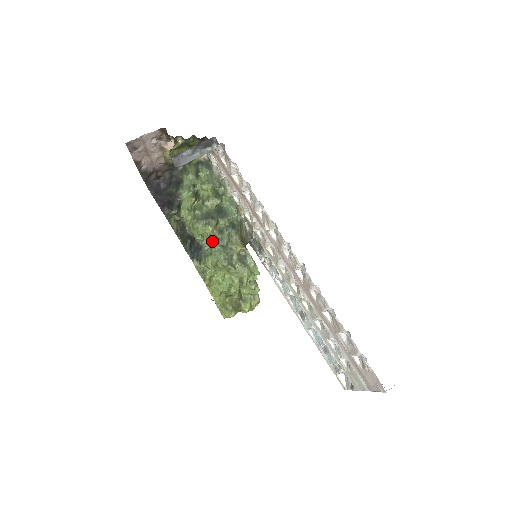
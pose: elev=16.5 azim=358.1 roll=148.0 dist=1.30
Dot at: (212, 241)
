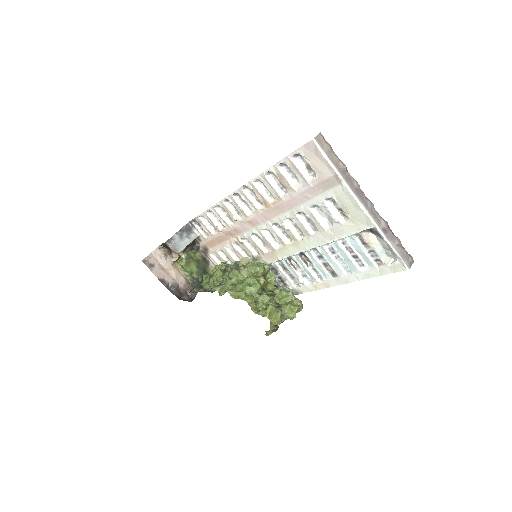
Dot at: (223, 274)
